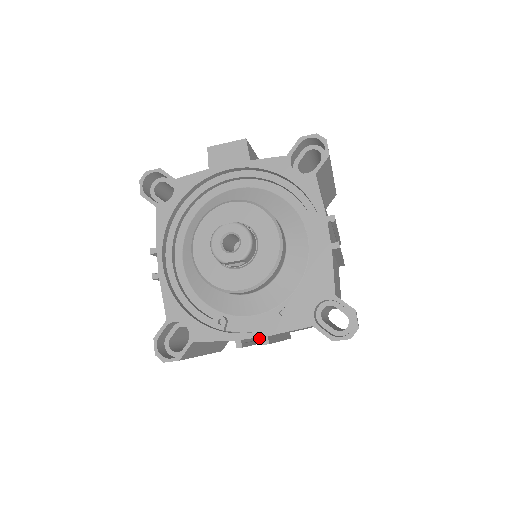
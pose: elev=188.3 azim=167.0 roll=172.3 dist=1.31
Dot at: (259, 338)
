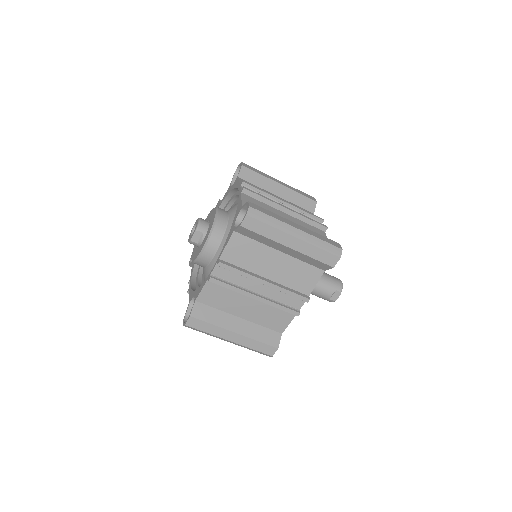
Dot at: (263, 297)
